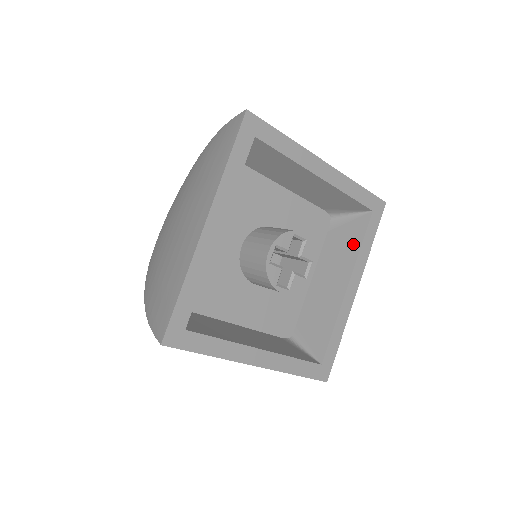
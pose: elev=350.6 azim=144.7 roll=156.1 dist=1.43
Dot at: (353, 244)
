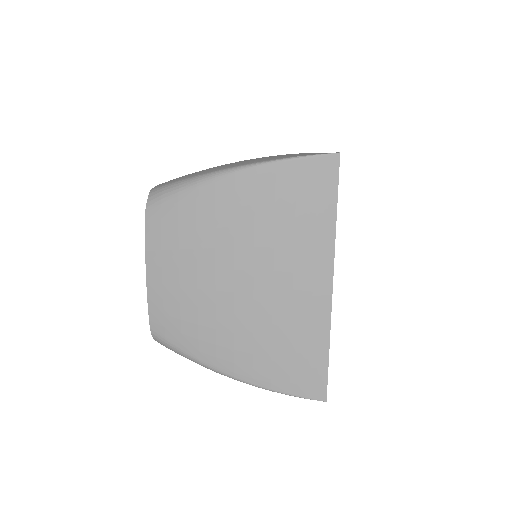
Dot at: occluded
